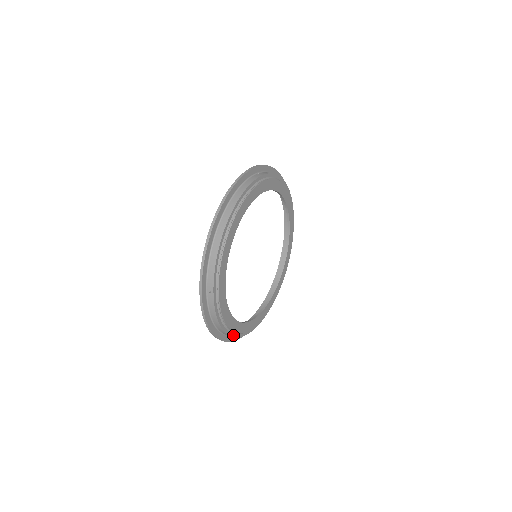
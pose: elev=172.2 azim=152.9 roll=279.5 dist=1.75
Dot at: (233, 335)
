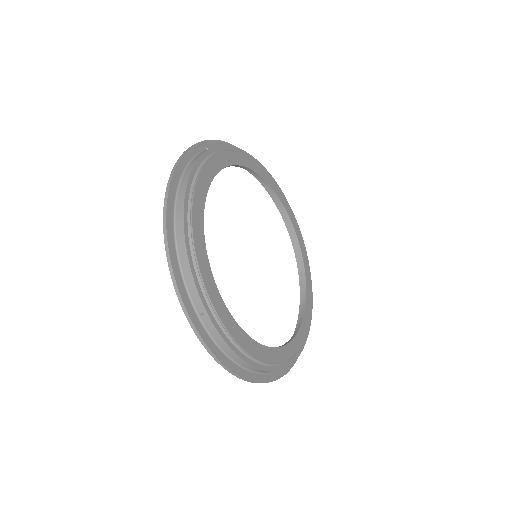
Dot at: (271, 369)
